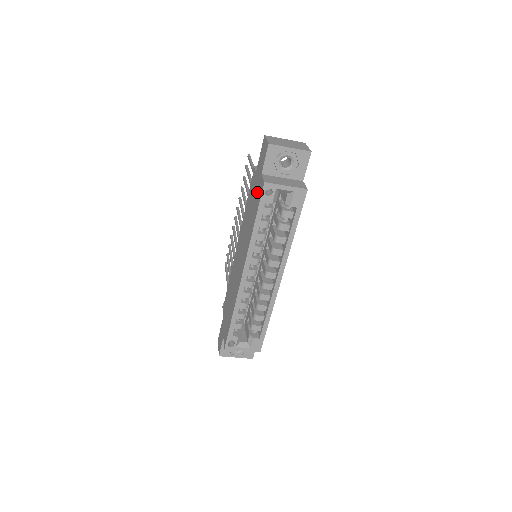
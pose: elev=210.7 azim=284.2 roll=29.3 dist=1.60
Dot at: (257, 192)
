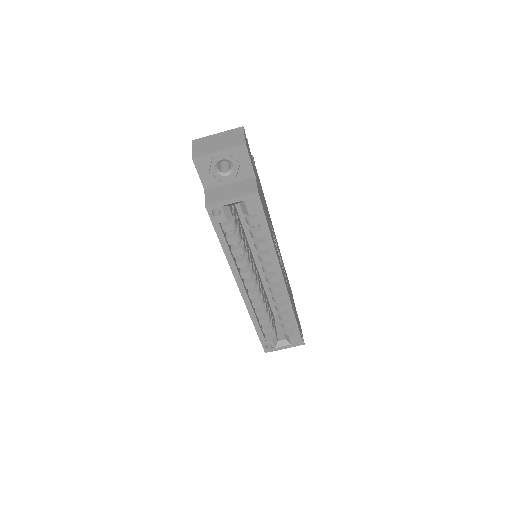
Dot at: occluded
